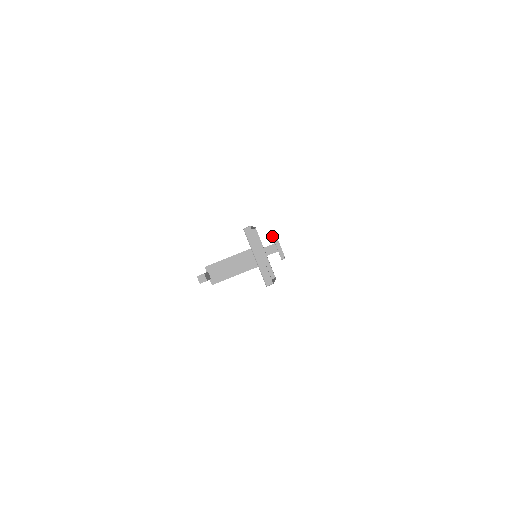
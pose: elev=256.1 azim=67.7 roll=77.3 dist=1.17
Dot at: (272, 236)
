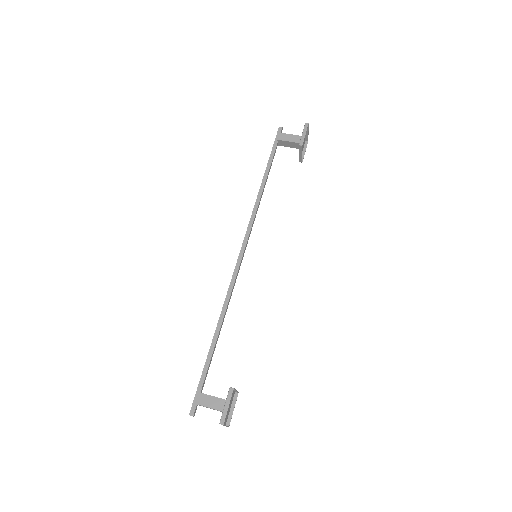
Dot at: (235, 391)
